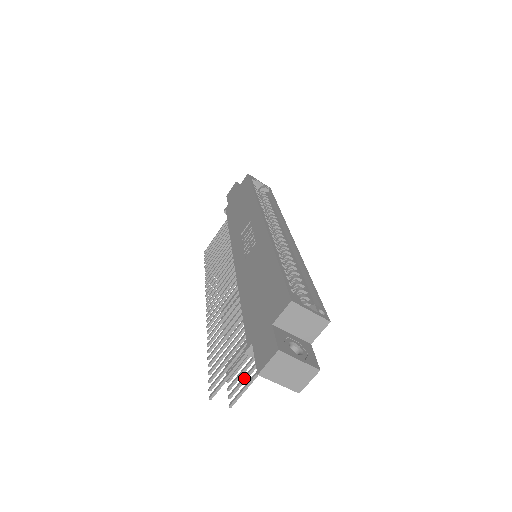
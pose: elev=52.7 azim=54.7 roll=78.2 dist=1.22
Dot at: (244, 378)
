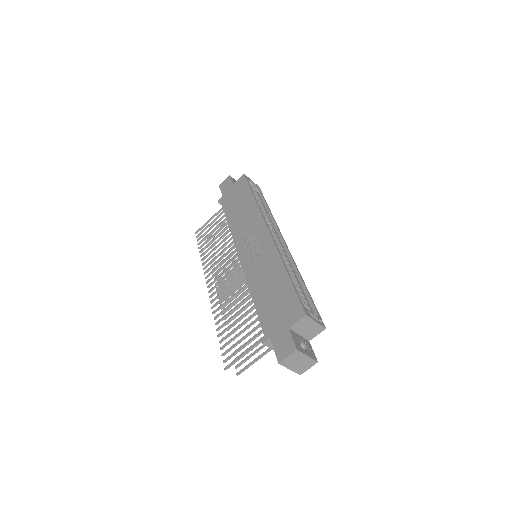
Dot at: (250, 356)
